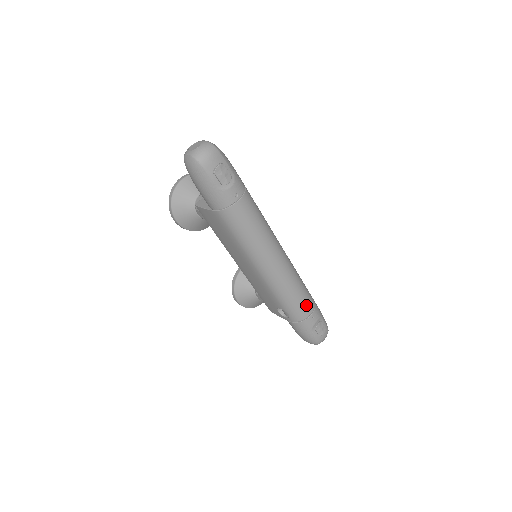
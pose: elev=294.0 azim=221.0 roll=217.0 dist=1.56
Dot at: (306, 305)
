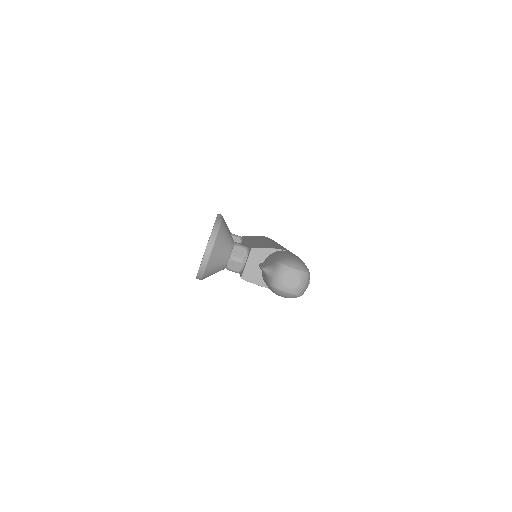
Dot at: occluded
